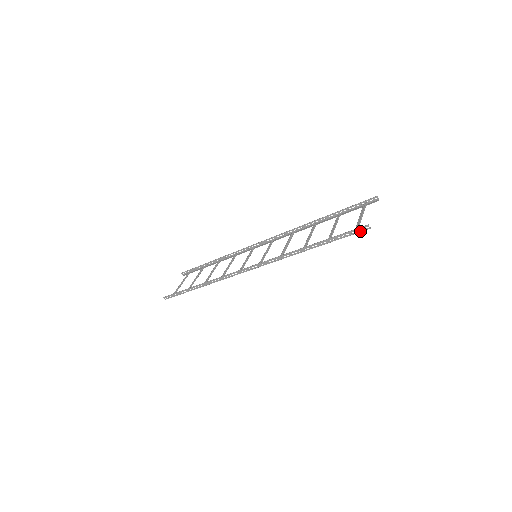
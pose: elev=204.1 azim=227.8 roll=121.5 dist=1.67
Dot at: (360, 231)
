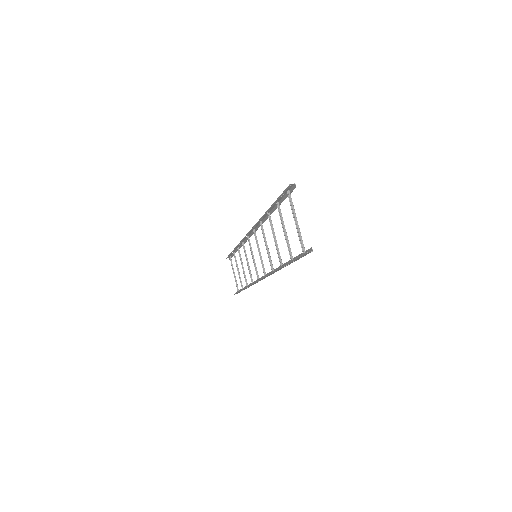
Dot at: occluded
